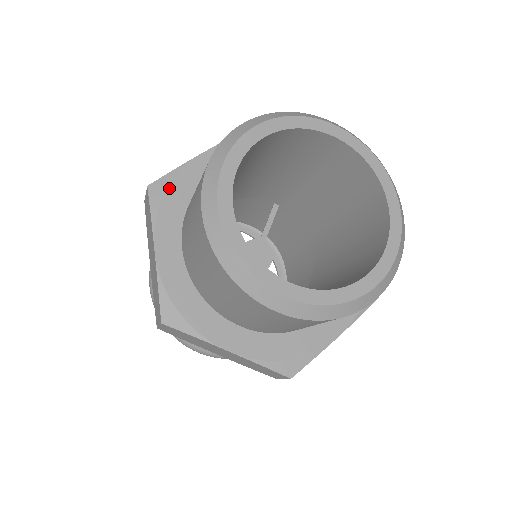
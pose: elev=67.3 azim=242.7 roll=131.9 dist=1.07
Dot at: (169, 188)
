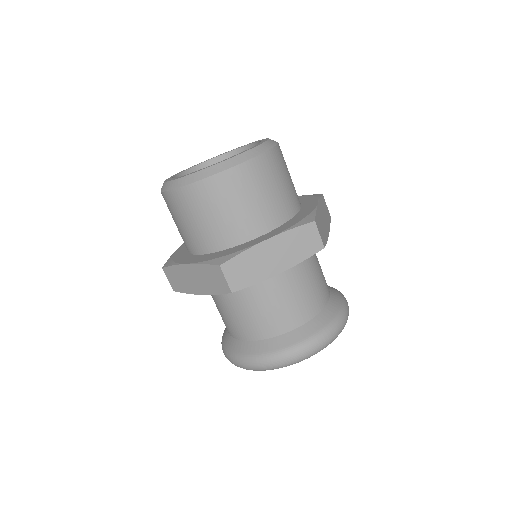
Dot at: (173, 259)
